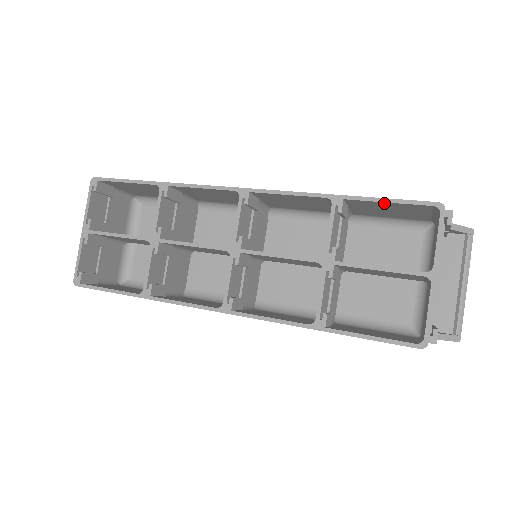
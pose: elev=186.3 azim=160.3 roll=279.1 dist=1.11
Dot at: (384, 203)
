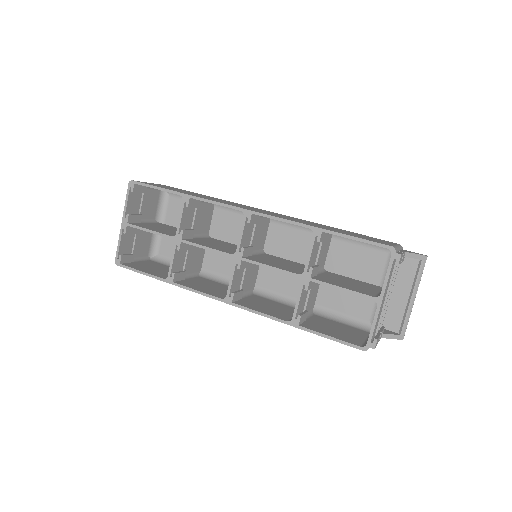
Dot at: (352, 239)
